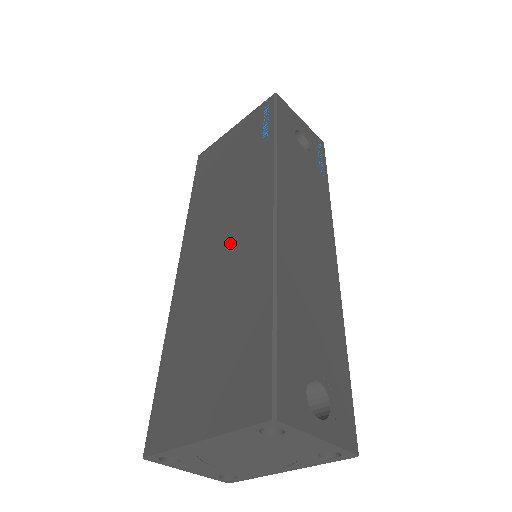
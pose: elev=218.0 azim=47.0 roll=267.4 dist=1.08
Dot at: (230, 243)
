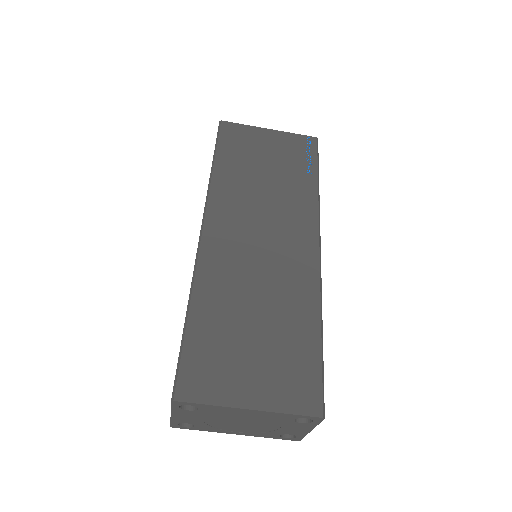
Dot at: (273, 249)
